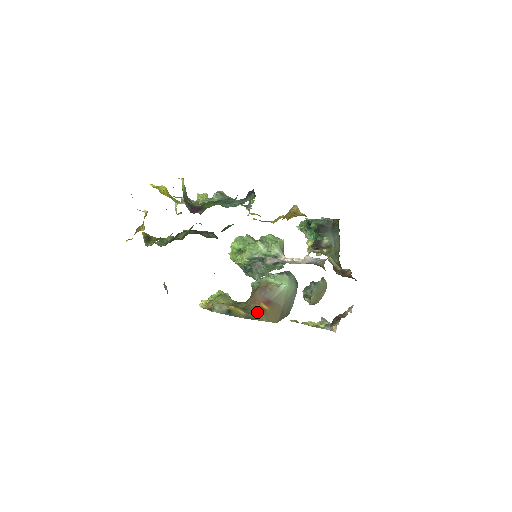
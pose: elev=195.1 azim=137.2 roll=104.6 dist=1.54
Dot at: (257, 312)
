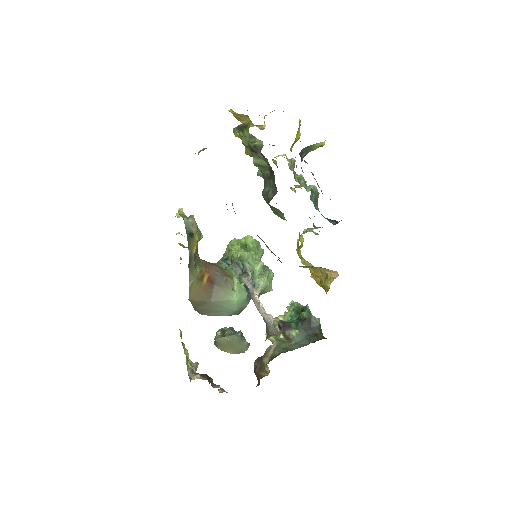
Dot at: (198, 270)
